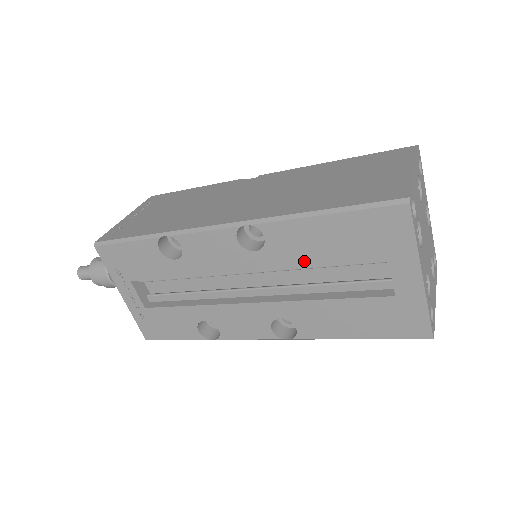
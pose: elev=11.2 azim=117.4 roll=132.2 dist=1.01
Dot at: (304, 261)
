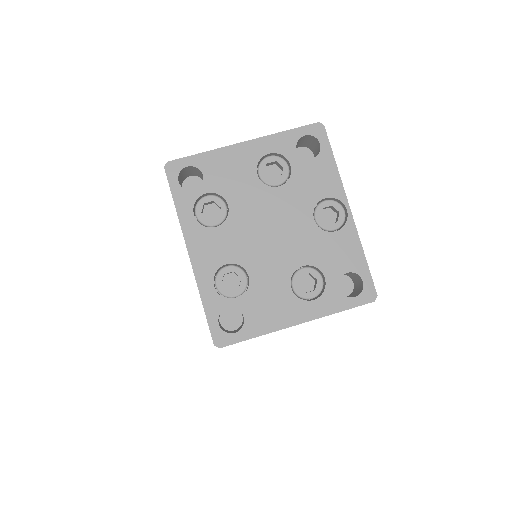
Dot at: occluded
